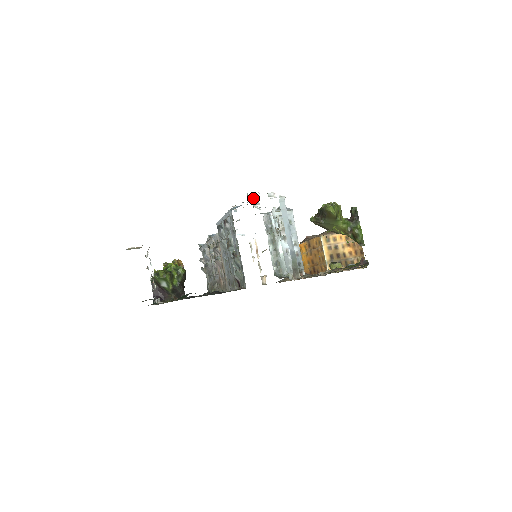
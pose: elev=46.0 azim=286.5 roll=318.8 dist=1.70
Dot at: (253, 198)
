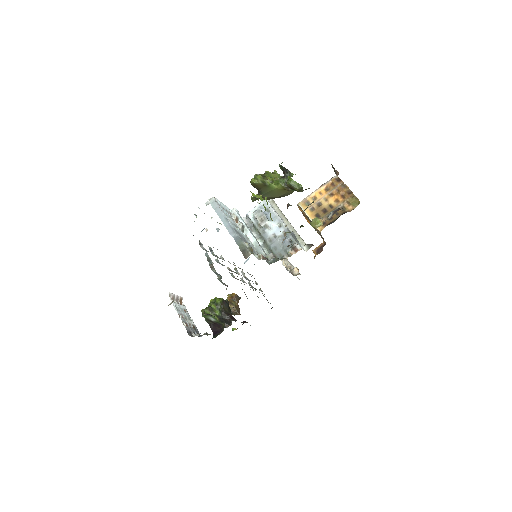
Dot at: occluded
